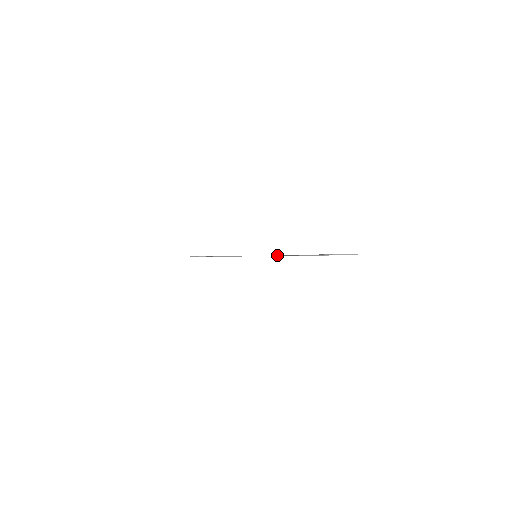
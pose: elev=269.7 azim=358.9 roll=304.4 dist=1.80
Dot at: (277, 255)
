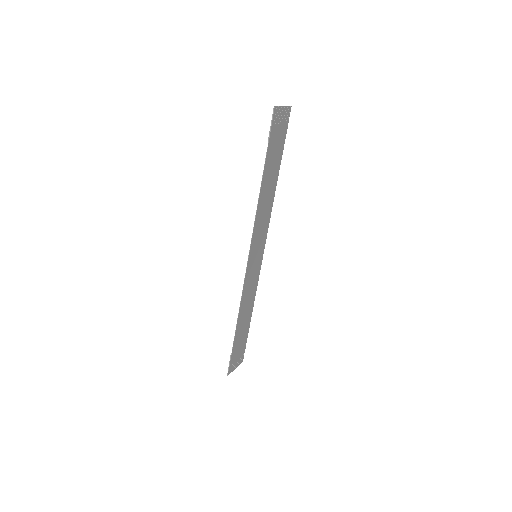
Dot at: (266, 232)
